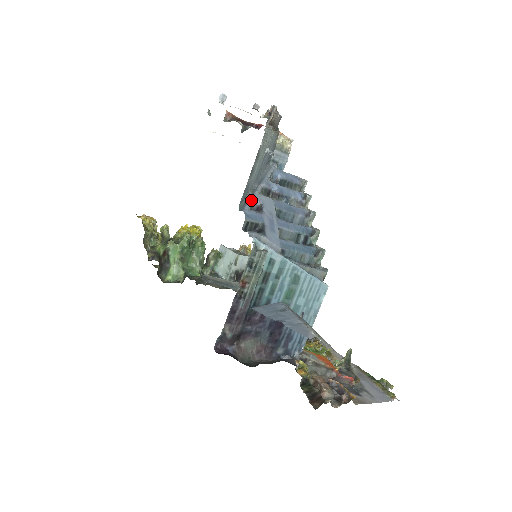
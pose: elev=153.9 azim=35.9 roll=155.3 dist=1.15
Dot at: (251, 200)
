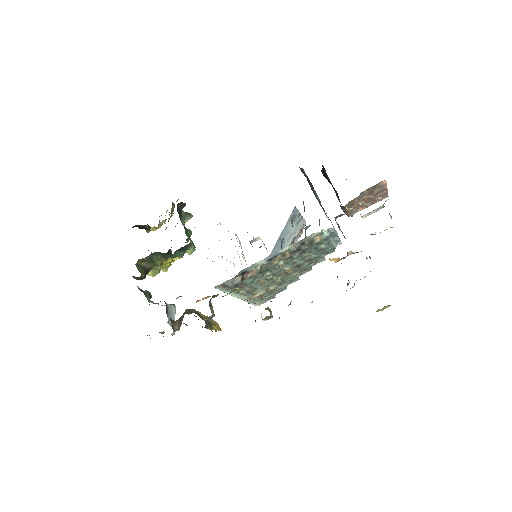
Dot at: (294, 219)
